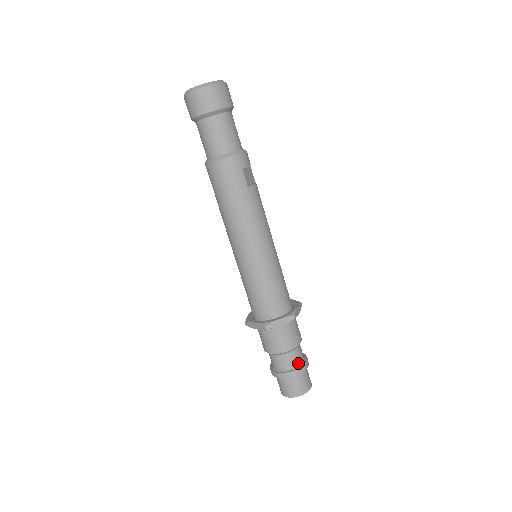
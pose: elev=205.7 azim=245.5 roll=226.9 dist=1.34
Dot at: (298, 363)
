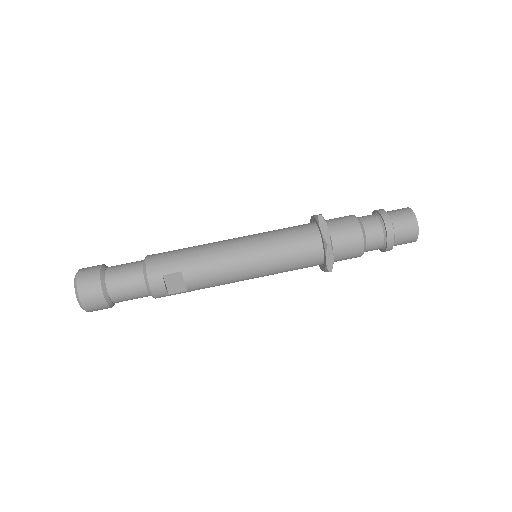
Dot at: (381, 248)
